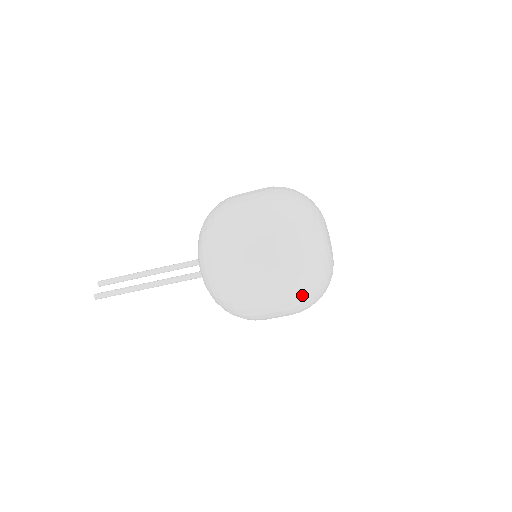
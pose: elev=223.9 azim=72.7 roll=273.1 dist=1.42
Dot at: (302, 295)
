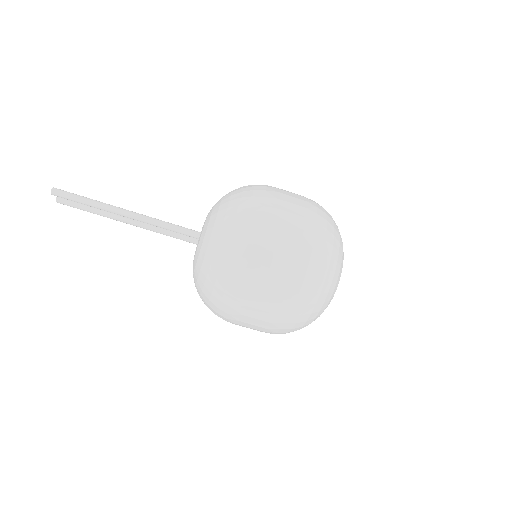
Dot at: (323, 250)
